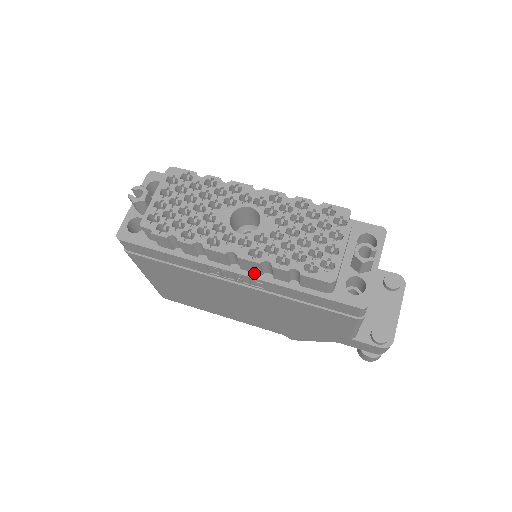
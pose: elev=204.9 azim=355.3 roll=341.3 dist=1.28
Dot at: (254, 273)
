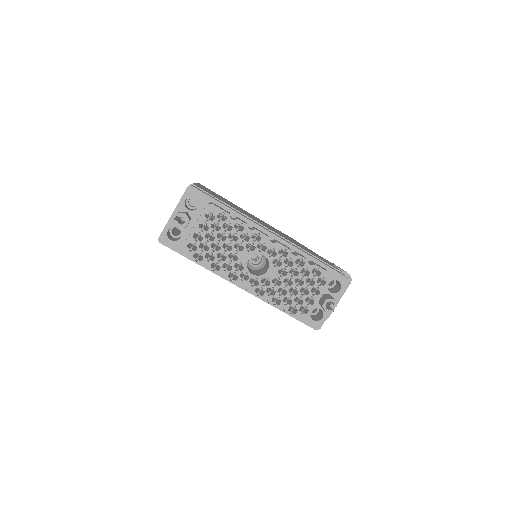
Dot at: occluded
